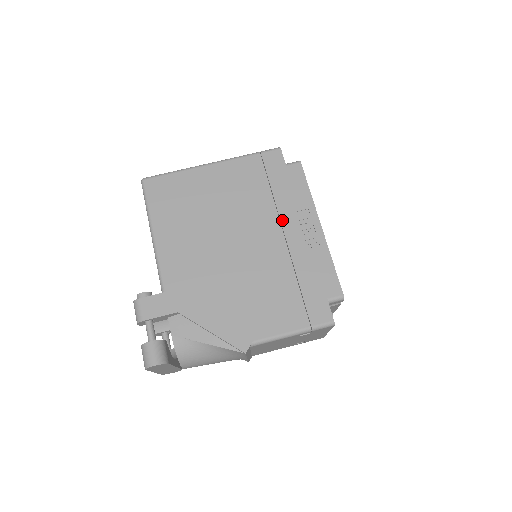
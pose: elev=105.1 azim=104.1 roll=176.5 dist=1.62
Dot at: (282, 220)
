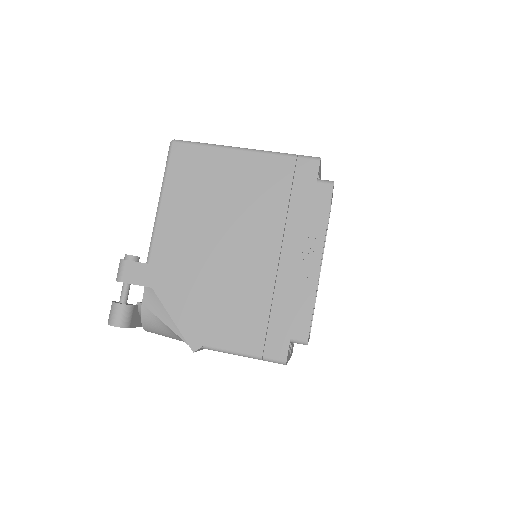
Dot at: (285, 239)
